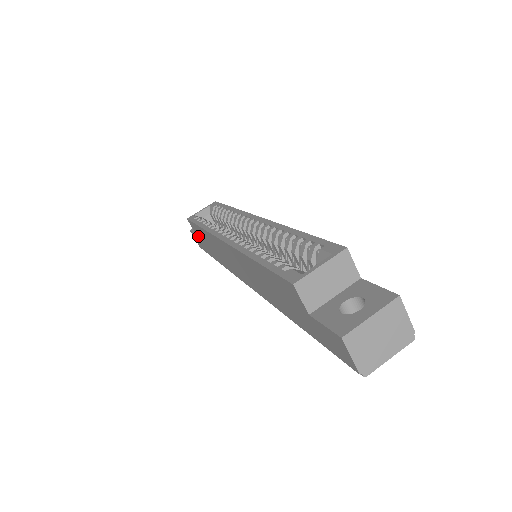
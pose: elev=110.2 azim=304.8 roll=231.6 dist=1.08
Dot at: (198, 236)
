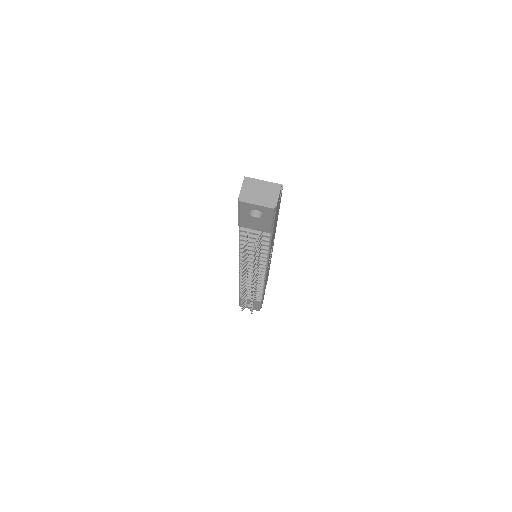
Dot at: occluded
